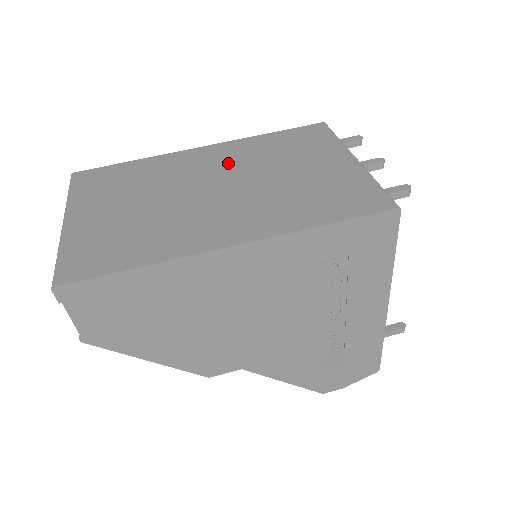
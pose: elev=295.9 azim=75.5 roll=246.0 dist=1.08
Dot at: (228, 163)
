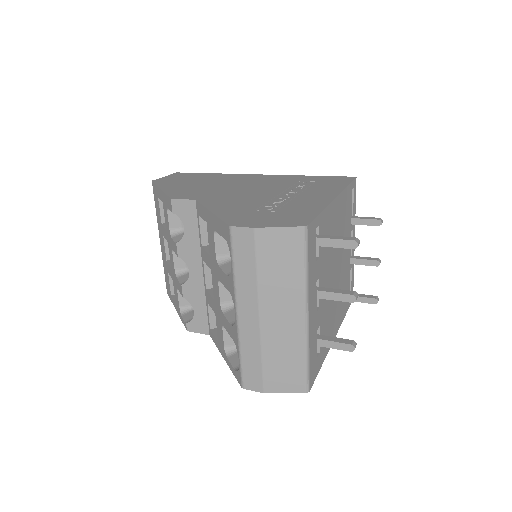
Dot at: occluded
